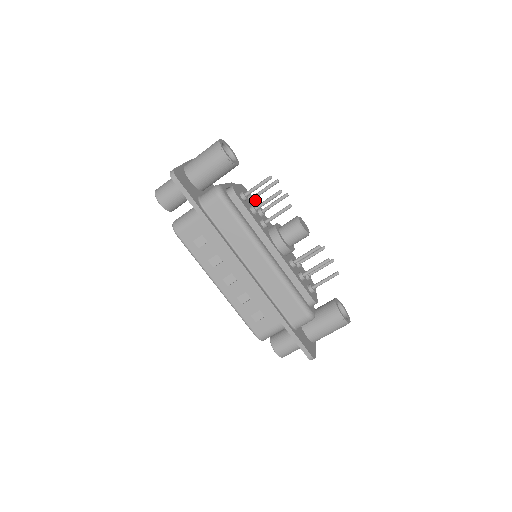
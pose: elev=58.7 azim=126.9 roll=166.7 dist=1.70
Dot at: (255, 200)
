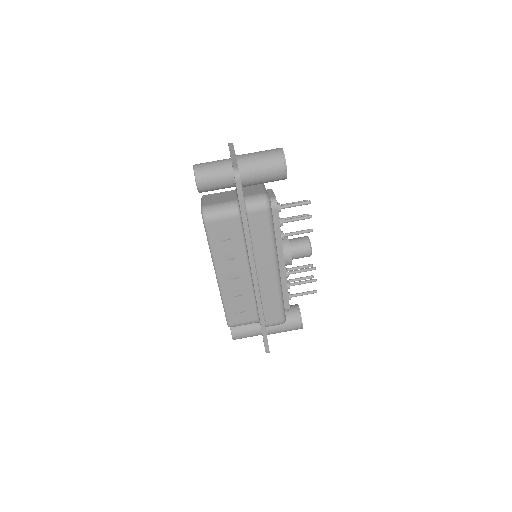
Dot at: occluded
